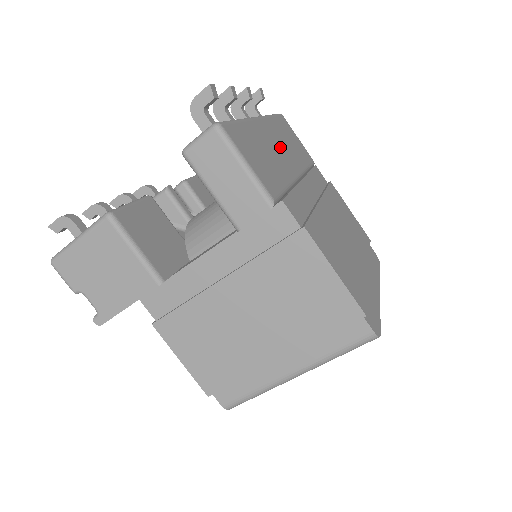
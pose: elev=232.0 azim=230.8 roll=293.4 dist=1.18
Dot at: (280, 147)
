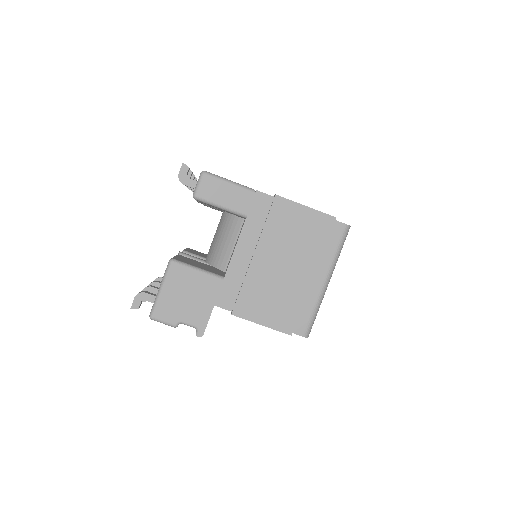
Dot at: occluded
